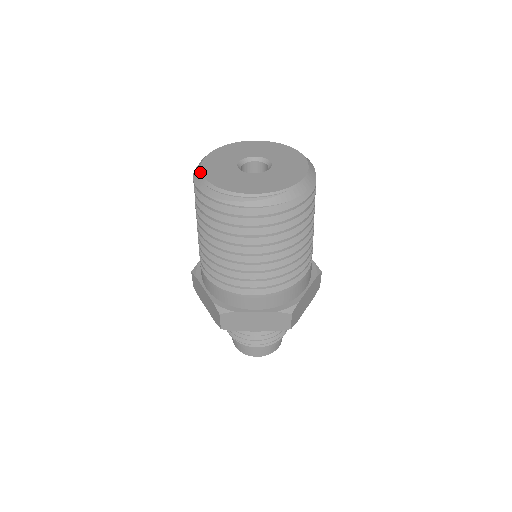
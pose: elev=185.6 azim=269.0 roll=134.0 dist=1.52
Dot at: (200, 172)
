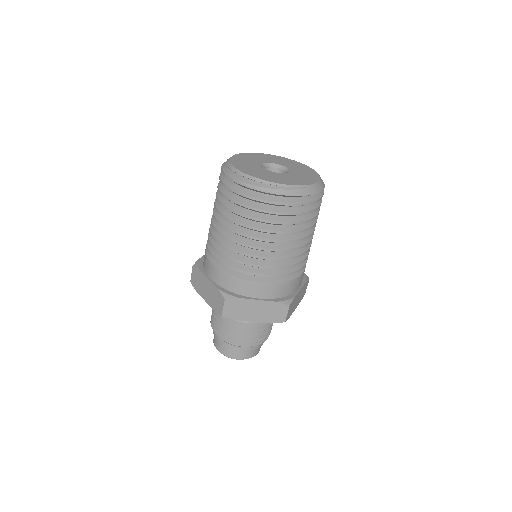
Dot at: (231, 165)
